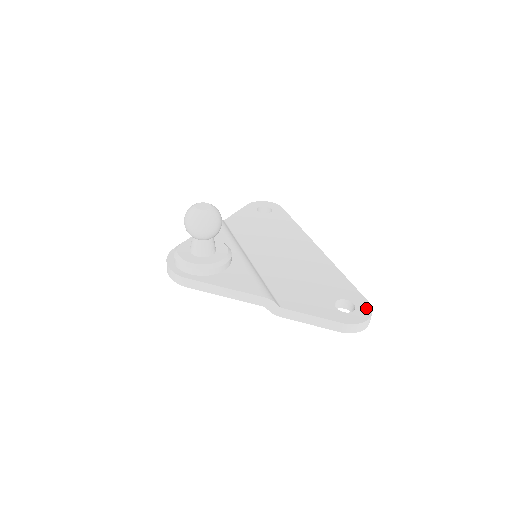
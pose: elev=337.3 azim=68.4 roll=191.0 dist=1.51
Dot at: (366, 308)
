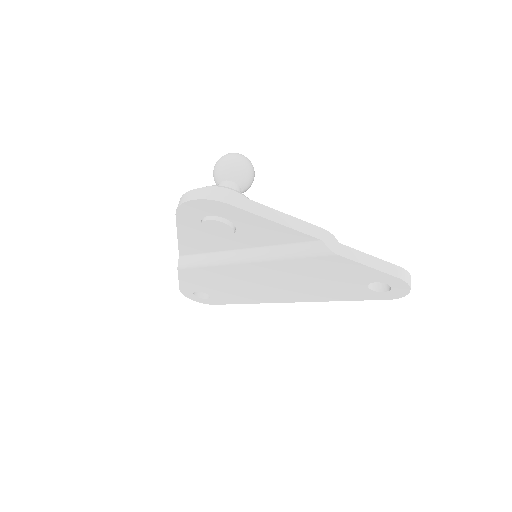
Dot at: occluded
